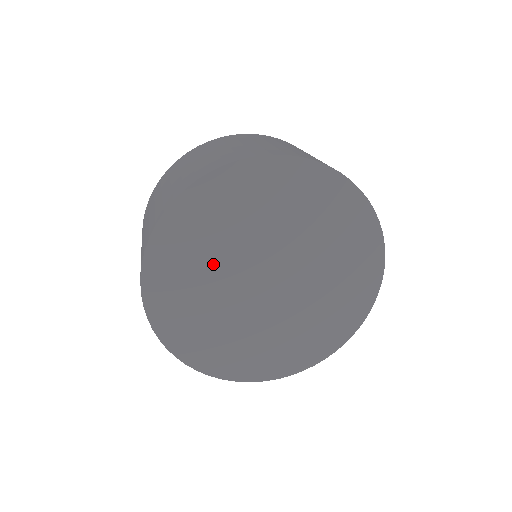
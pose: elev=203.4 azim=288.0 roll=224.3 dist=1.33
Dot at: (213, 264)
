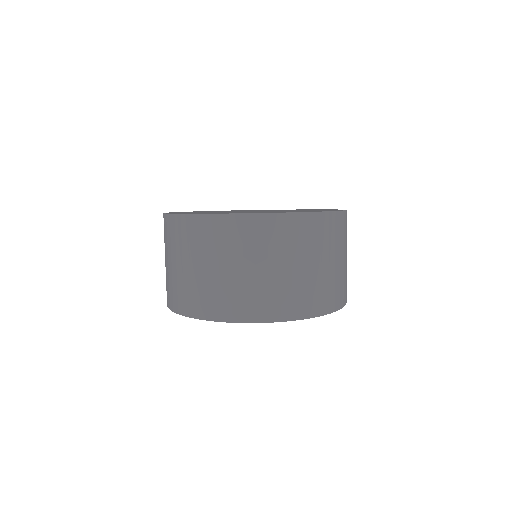
Dot at: occluded
